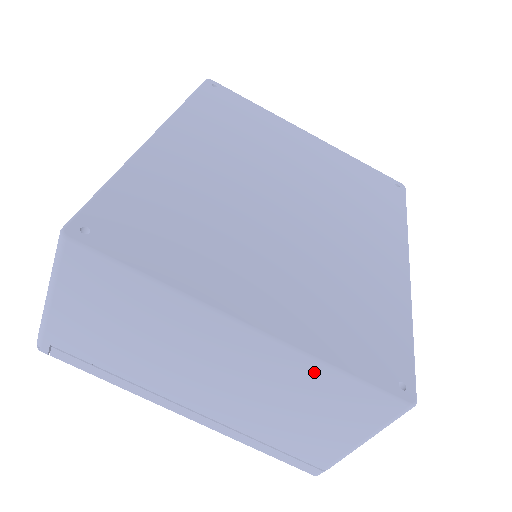
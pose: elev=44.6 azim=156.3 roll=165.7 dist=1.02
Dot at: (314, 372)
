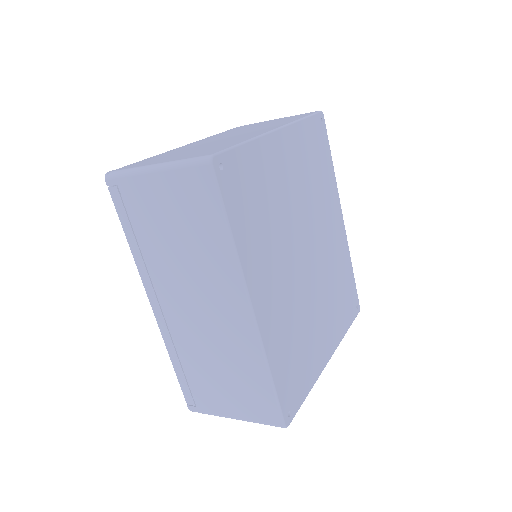
Dot at: occluded
